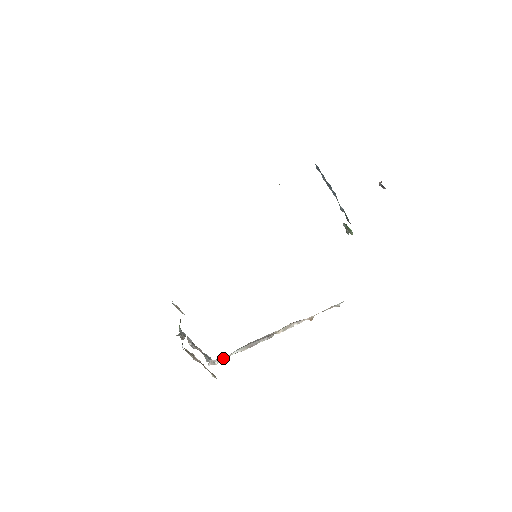
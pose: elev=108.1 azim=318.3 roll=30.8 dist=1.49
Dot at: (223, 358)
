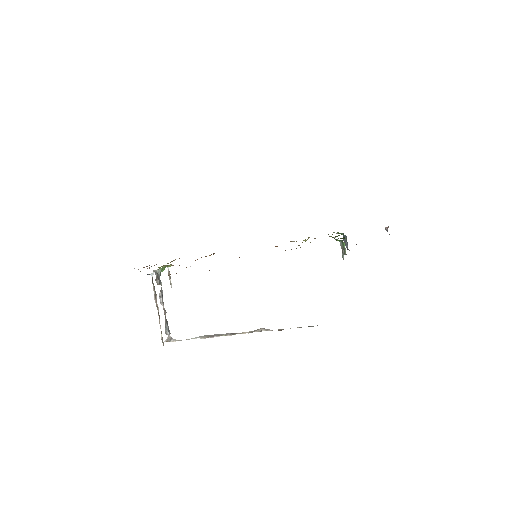
Dot at: (181, 340)
